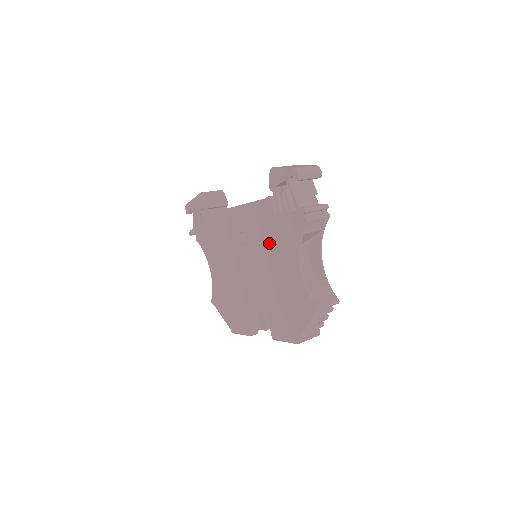
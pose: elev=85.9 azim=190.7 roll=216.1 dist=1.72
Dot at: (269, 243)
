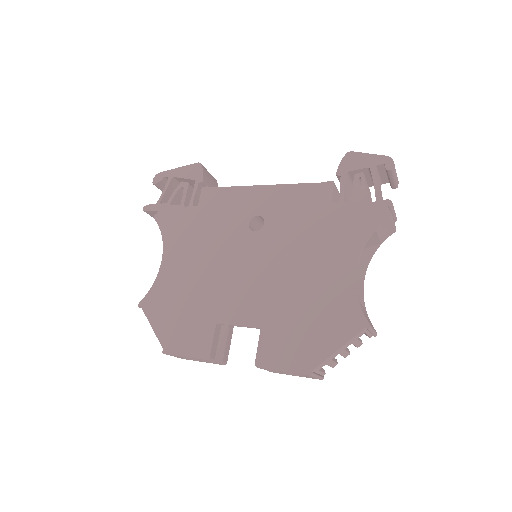
Dot at: (308, 234)
